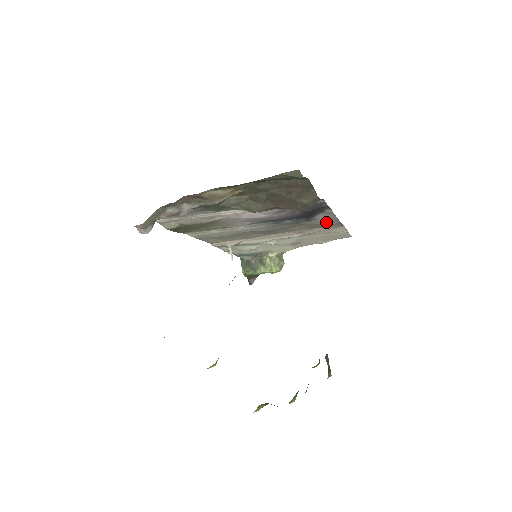
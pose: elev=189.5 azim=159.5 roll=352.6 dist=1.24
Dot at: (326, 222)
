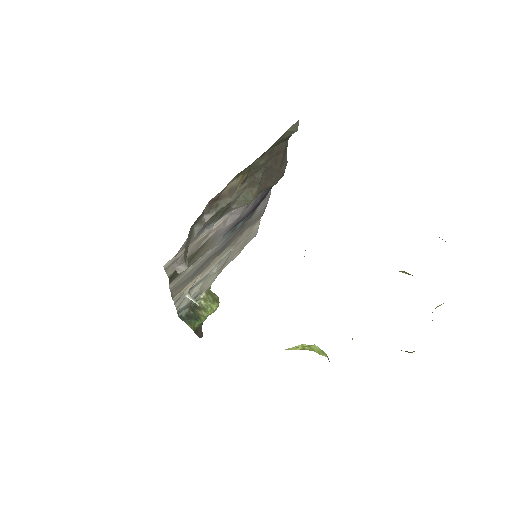
Dot at: (258, 215)
